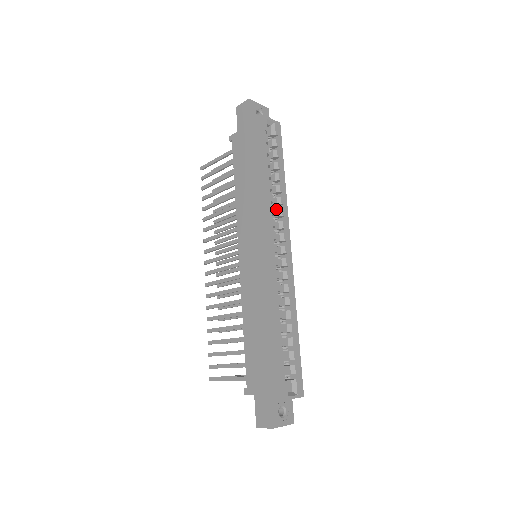
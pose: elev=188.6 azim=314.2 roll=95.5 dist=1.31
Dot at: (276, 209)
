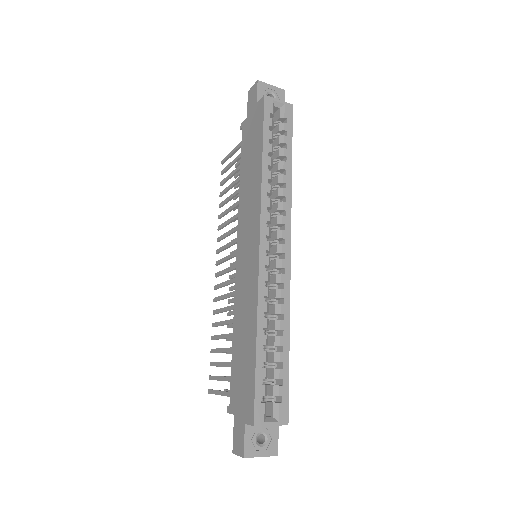
Dot at: (276, 202)
